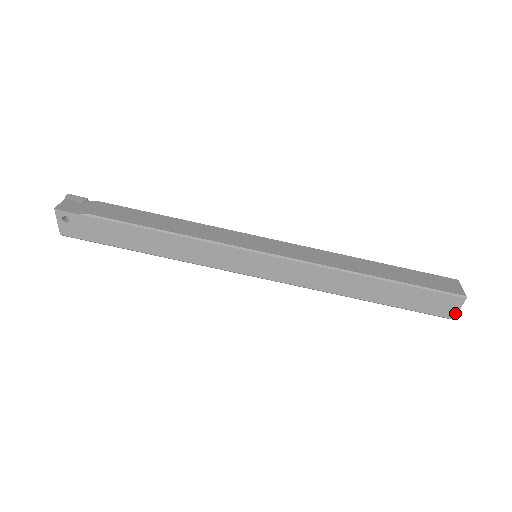
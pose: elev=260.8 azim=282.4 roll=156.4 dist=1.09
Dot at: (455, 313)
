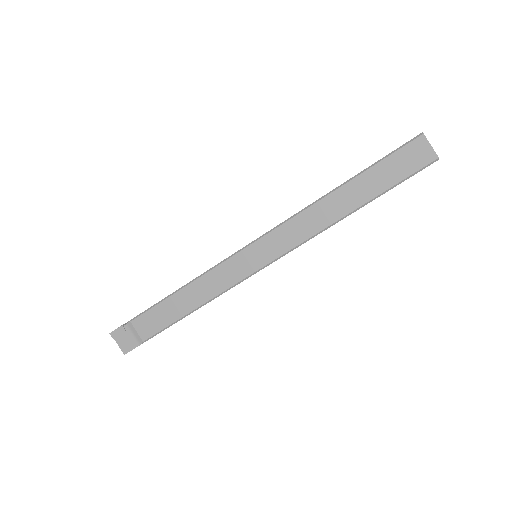
Dot at: occluded
